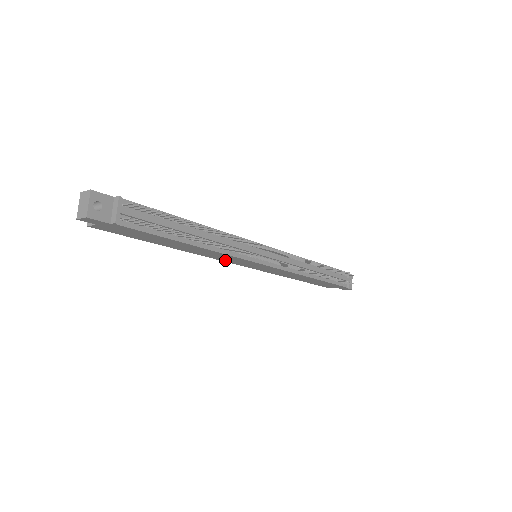
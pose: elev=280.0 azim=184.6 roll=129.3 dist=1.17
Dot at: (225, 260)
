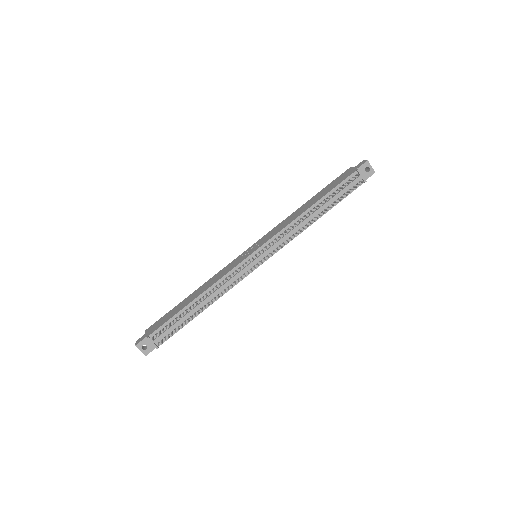
Dot at: occluded
